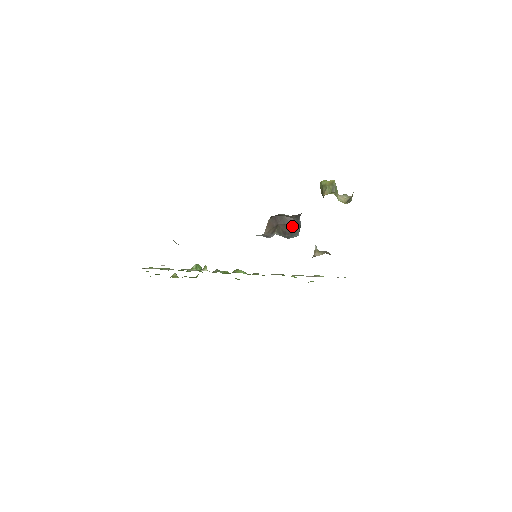
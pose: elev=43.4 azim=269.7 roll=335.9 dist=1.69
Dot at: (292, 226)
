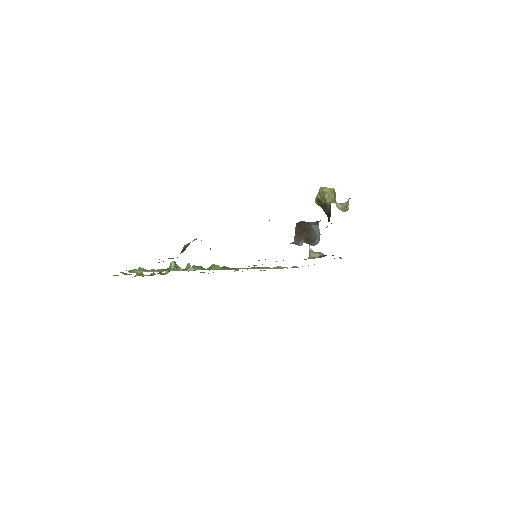
Dot at: (311, 233)
